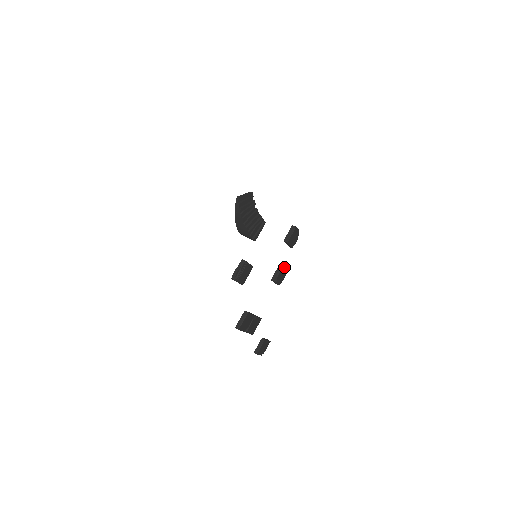
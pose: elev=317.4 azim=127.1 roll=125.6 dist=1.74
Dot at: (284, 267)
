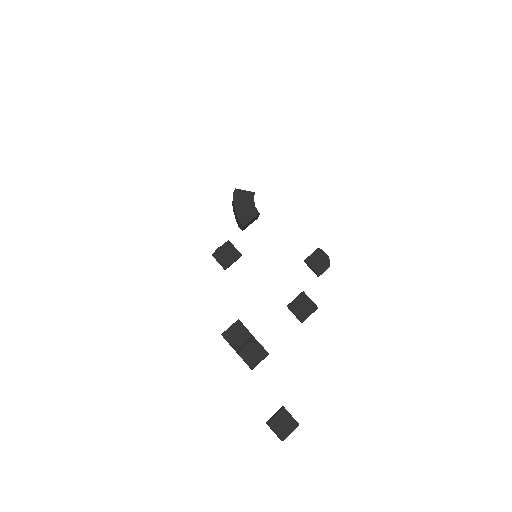
Dot at: (306, 296)
